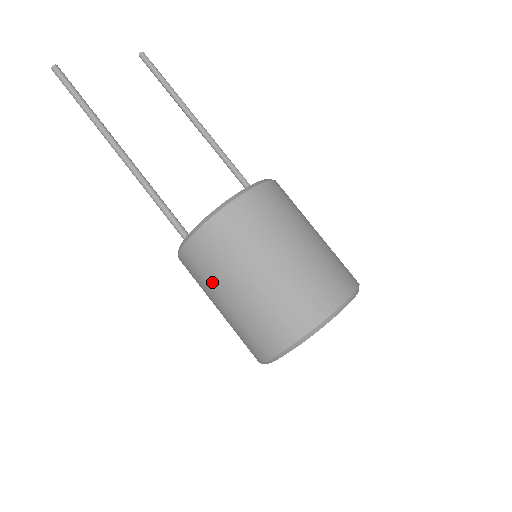
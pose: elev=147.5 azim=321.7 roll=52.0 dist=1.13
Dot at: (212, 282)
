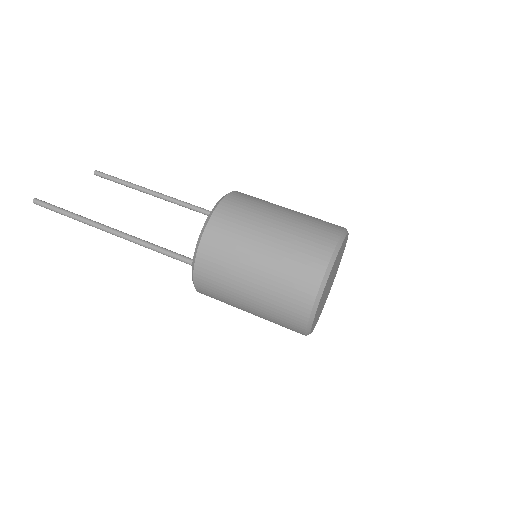
Dot at: (231, 283)
